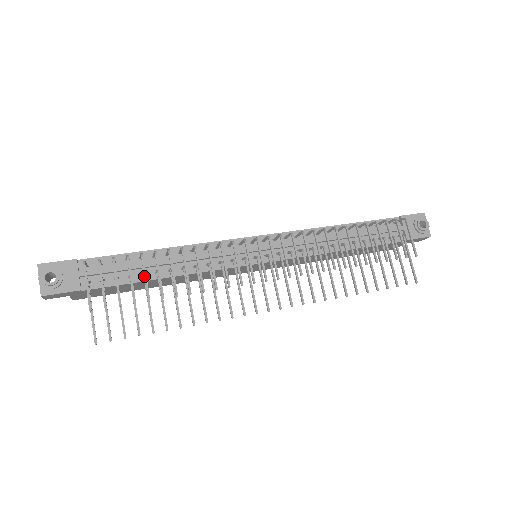
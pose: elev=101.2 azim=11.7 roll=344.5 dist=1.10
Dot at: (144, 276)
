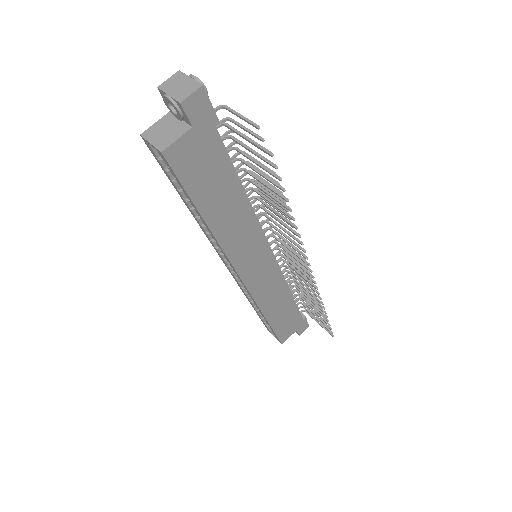
Dot at: occluded
